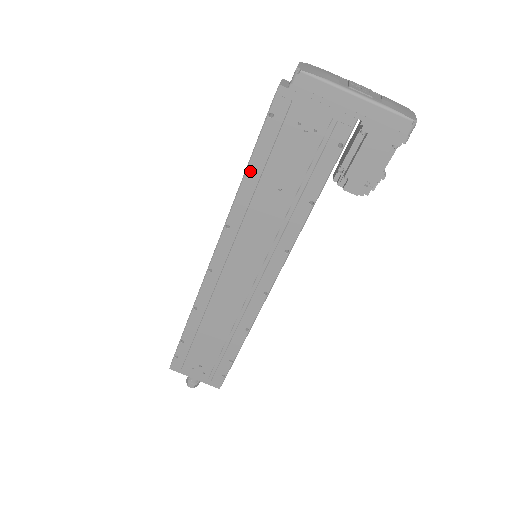
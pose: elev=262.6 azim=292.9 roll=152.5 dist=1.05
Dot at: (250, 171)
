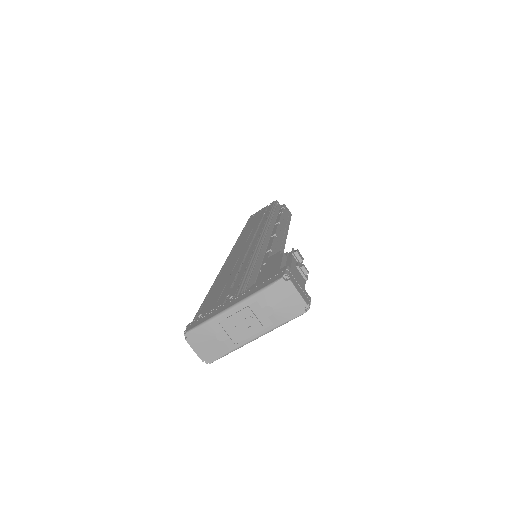
Dot at: occluded
